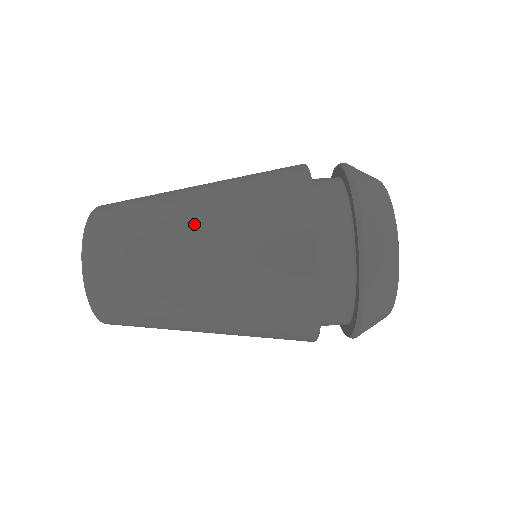
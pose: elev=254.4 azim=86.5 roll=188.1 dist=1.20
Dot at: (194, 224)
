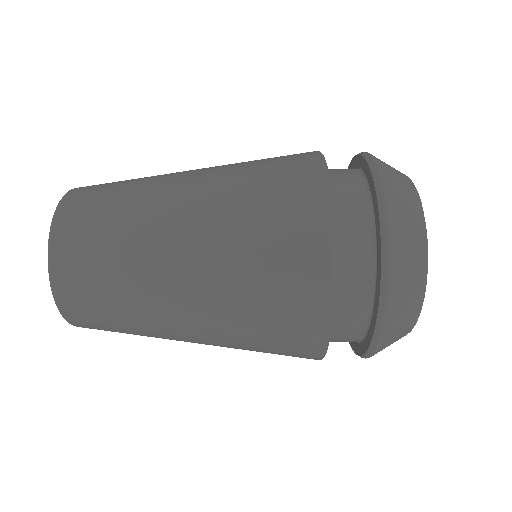
Dot at: (191, 337)
